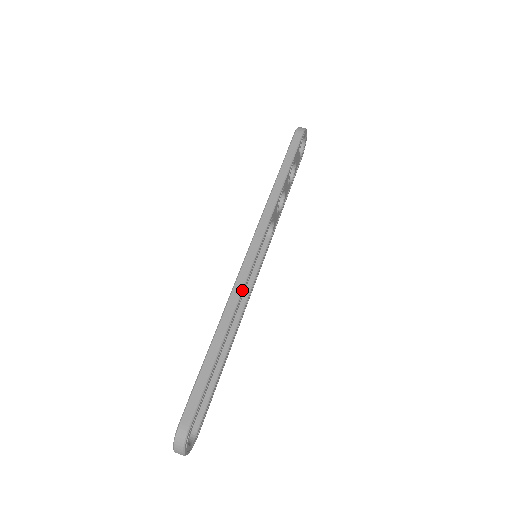
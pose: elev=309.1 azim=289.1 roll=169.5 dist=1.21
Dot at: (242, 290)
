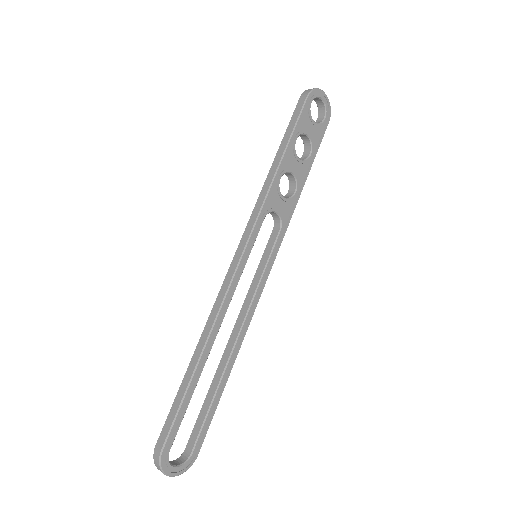
Dot at: (223, 299)
